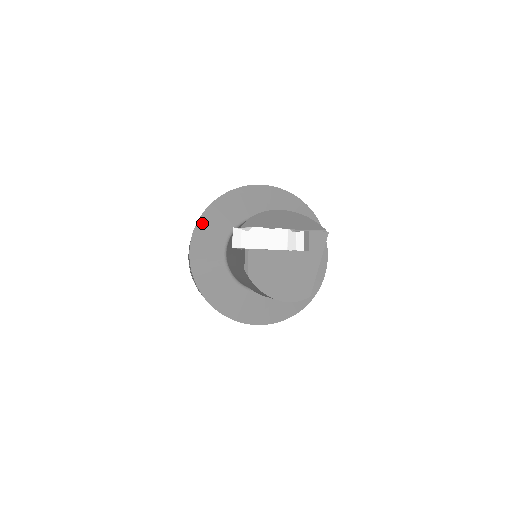
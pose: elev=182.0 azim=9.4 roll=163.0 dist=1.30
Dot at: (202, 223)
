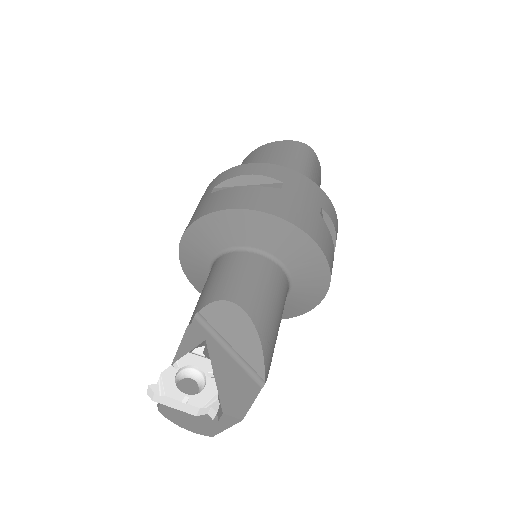
Dot at: (196, 227)
